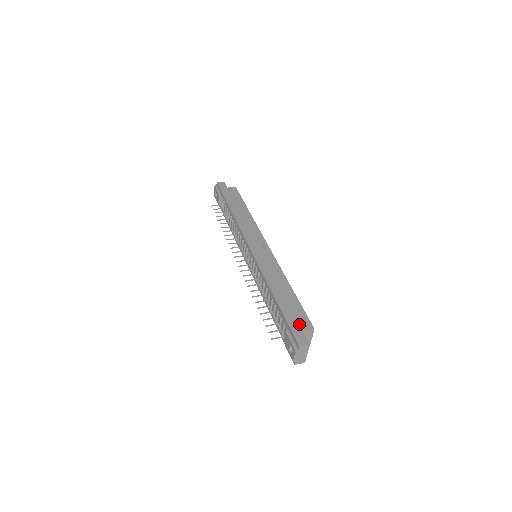
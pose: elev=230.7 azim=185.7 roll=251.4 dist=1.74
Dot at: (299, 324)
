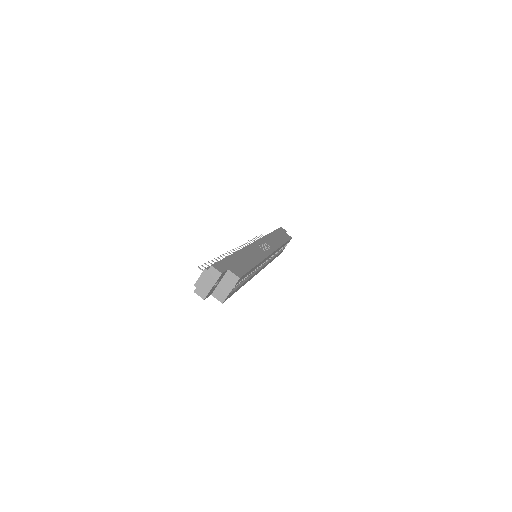
Dot at: (231, 267)
